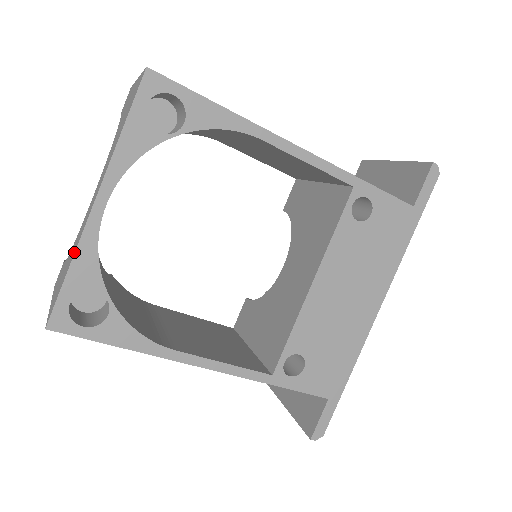
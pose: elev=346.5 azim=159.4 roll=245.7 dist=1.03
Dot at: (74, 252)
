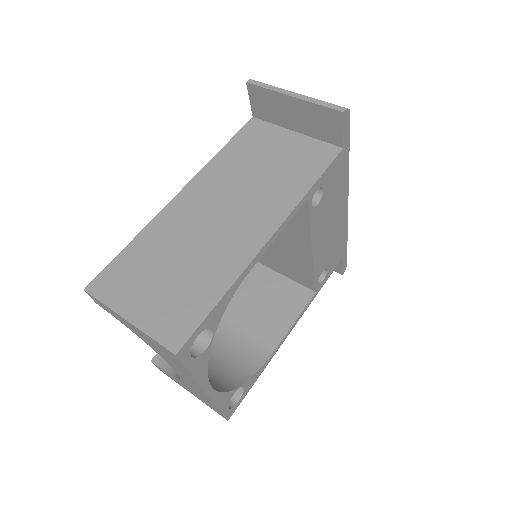
Dot at: (214, 405)
